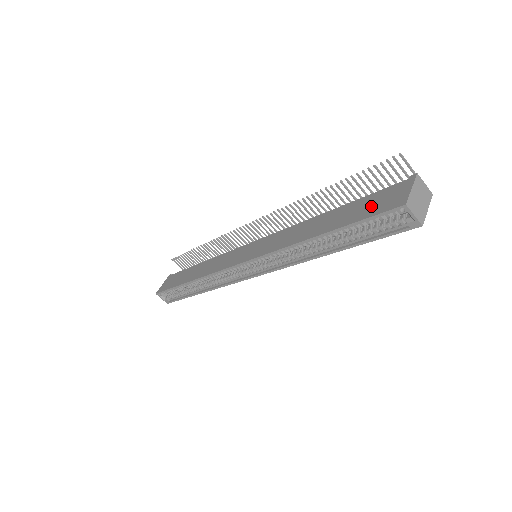
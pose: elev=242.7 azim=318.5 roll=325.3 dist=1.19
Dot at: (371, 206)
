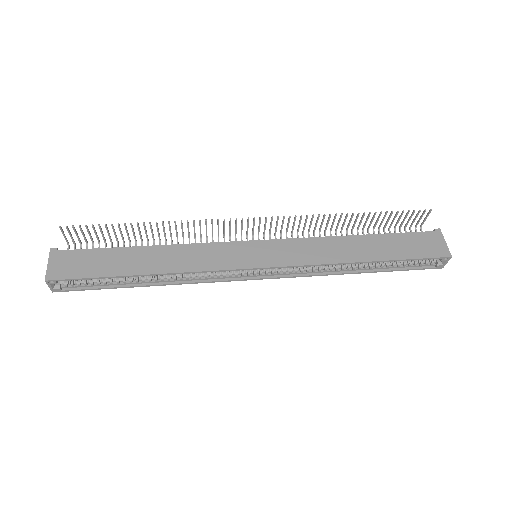
Dot at: (416, 247)
